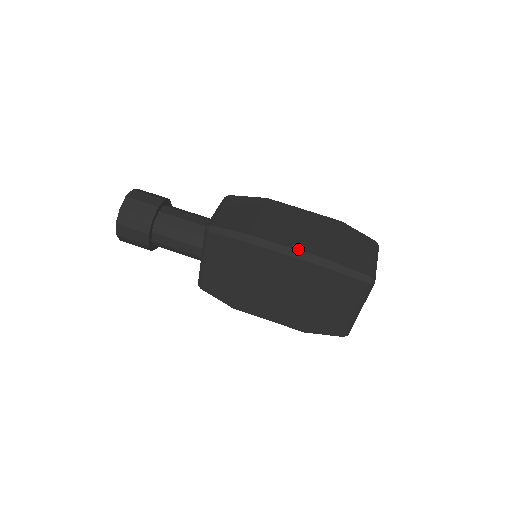
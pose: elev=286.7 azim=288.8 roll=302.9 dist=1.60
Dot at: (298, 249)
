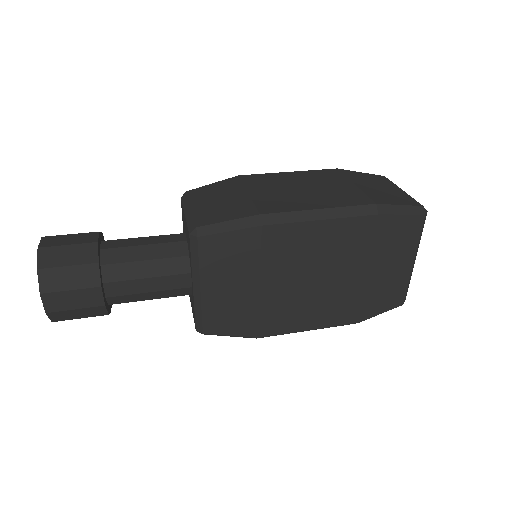
Dot at: (329, 207)
